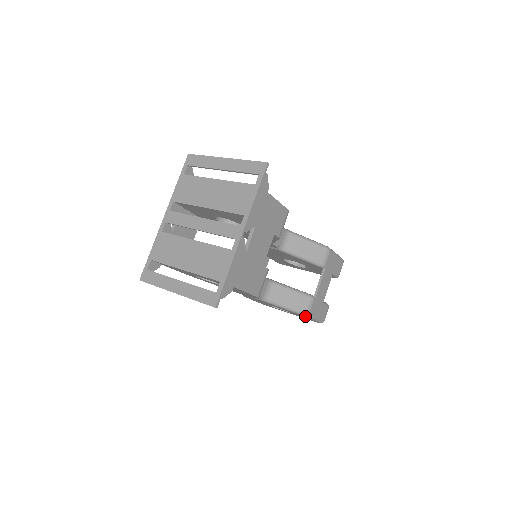
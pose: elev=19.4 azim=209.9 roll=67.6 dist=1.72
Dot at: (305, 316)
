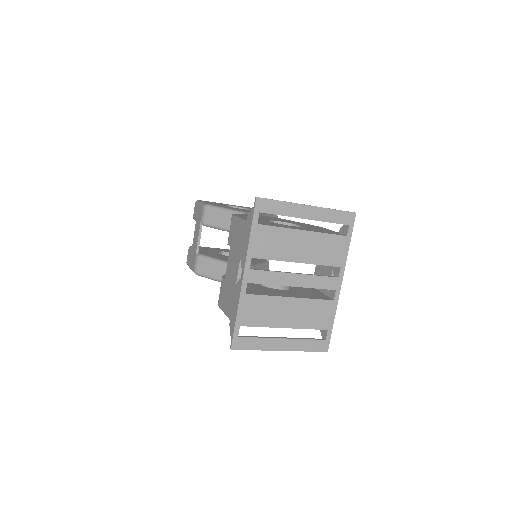
Dot at: occluded
